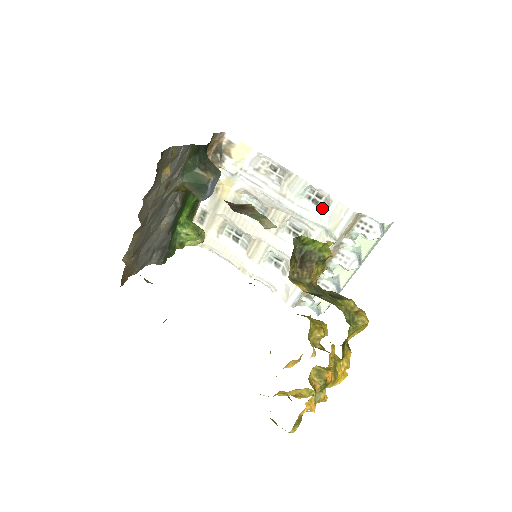
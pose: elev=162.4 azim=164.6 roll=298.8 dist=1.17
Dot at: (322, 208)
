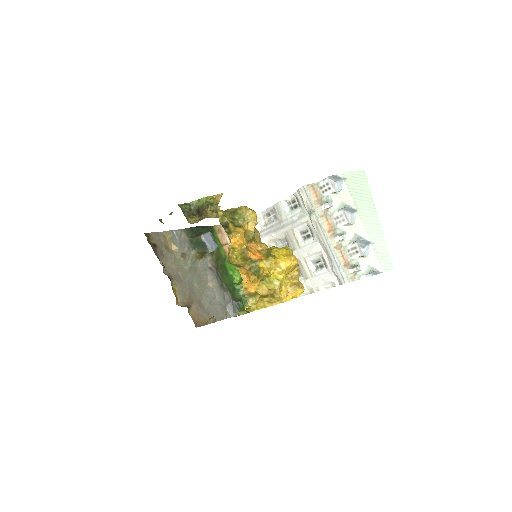
Dot at: (299, 205)
